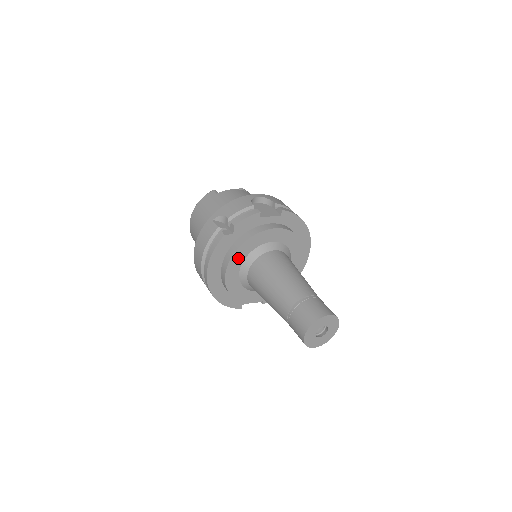
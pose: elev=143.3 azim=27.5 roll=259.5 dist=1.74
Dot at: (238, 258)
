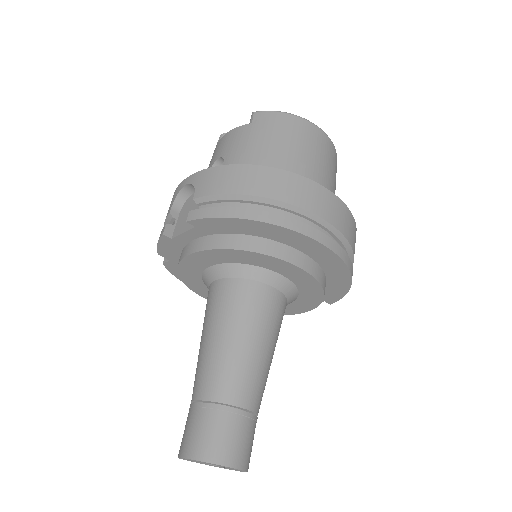
Dot at: (197, 286)
